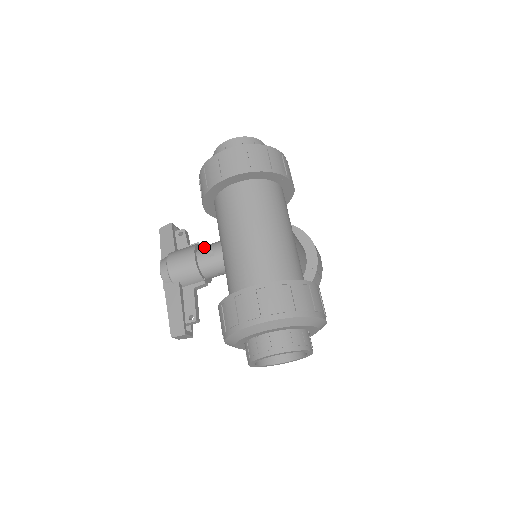
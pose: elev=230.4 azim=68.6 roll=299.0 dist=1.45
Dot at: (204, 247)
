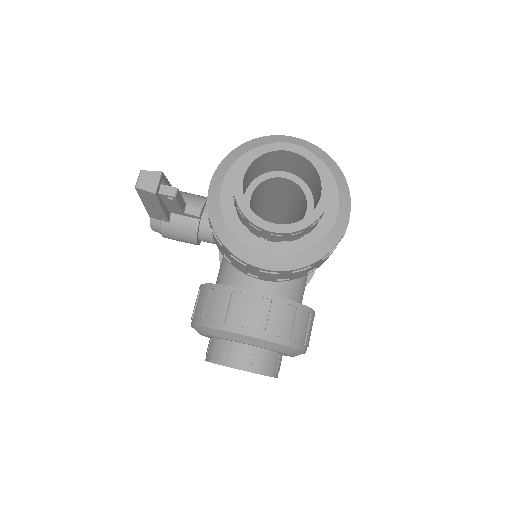
Dot at: occluded
